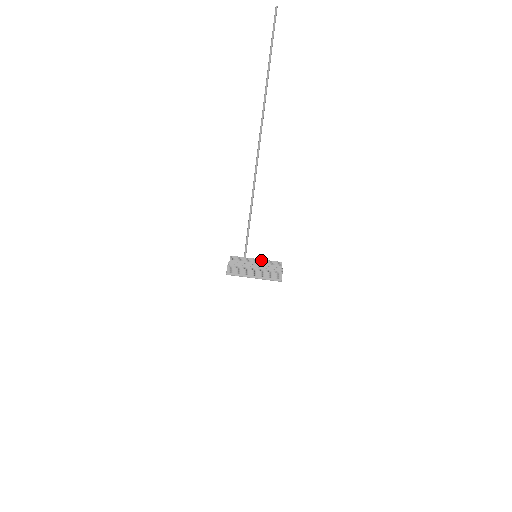
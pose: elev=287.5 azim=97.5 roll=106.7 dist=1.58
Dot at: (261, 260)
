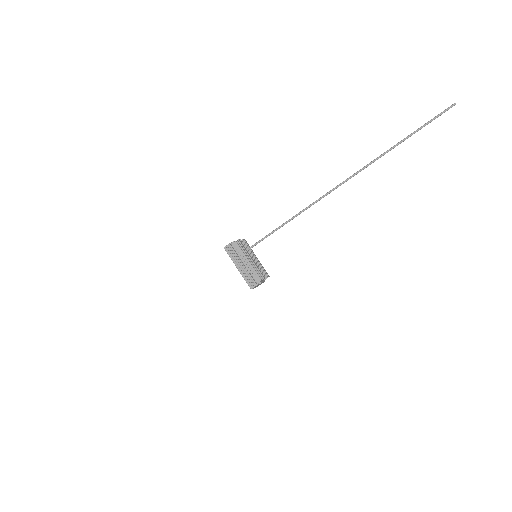
Dot at: (254, 262)
